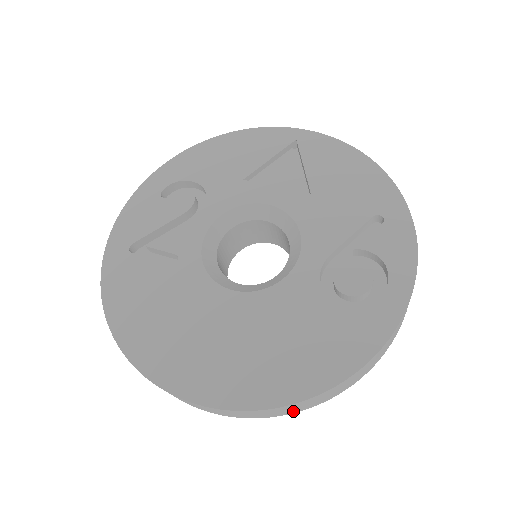
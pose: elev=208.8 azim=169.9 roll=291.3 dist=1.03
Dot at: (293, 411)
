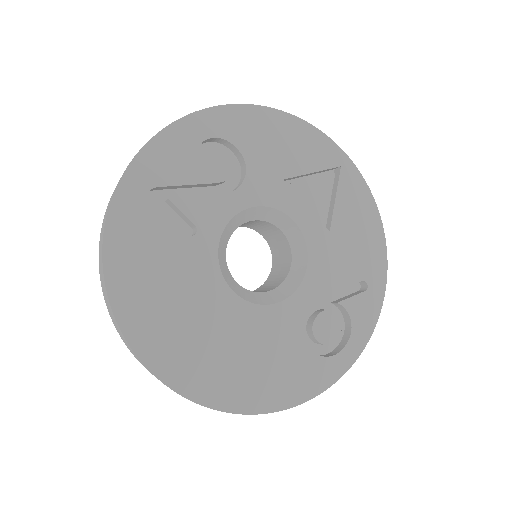
Dot at: occluded
